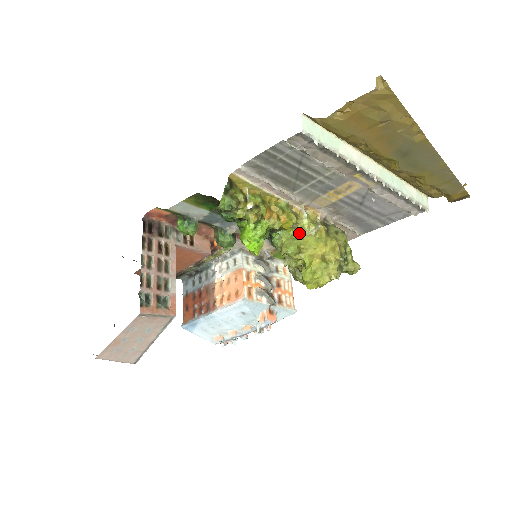
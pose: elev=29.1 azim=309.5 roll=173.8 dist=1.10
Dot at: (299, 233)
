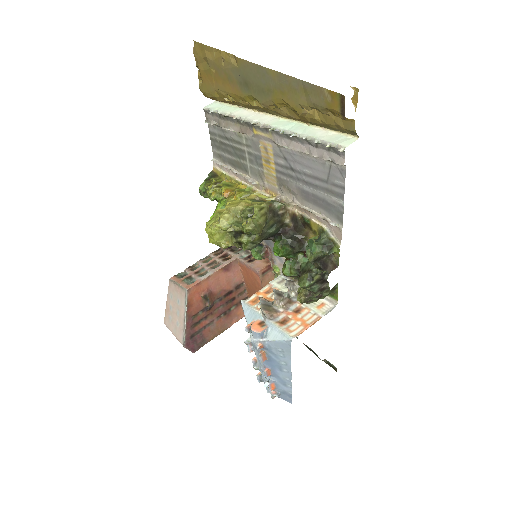
Dot at: occluded
